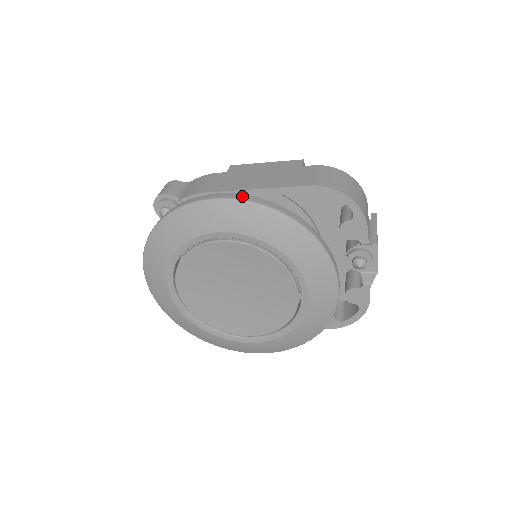
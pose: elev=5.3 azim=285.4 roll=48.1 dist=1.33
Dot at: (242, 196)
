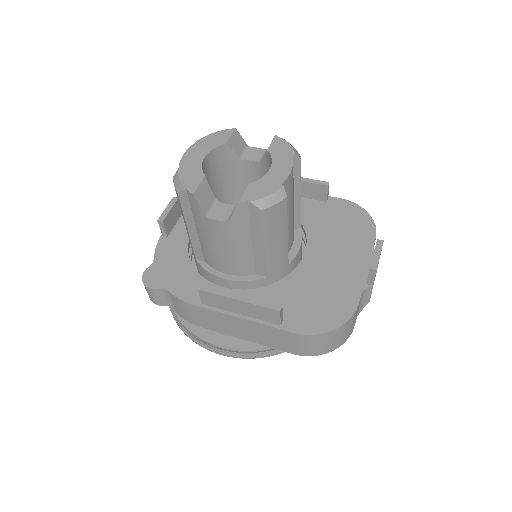
Dot at: (239, 355)
